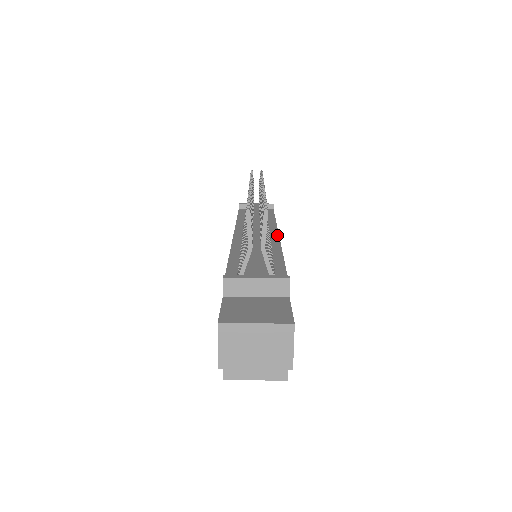
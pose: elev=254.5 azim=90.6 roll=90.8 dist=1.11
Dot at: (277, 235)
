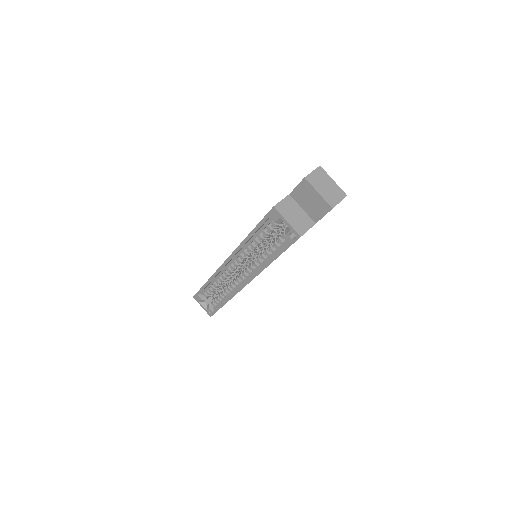
Dot at: occluded
